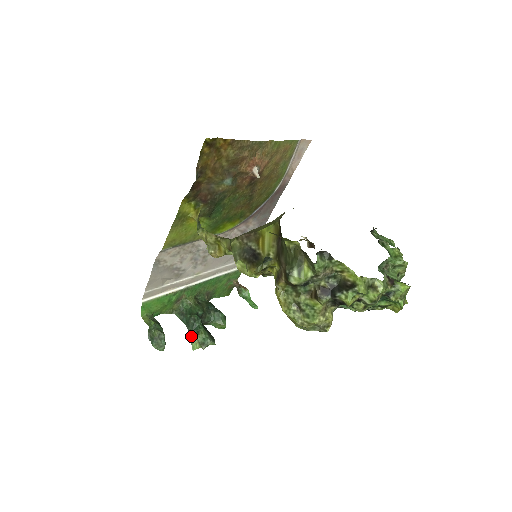
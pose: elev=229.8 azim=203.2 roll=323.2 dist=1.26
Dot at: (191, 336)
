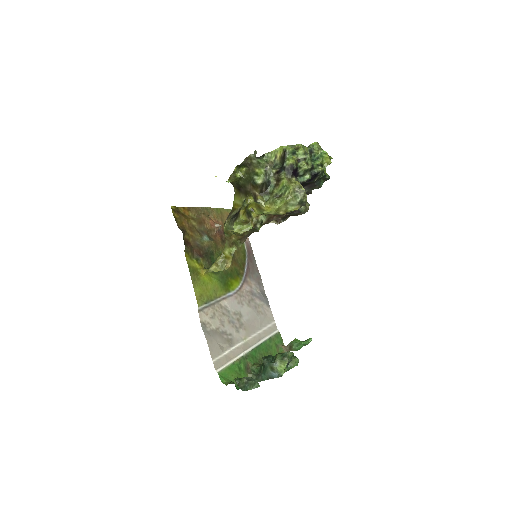
Dot at: (274, 370)
